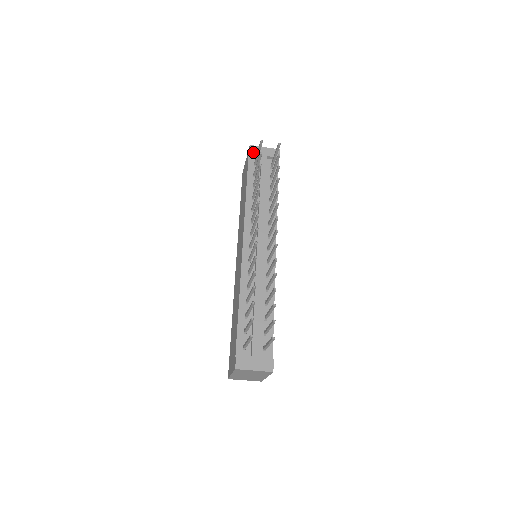
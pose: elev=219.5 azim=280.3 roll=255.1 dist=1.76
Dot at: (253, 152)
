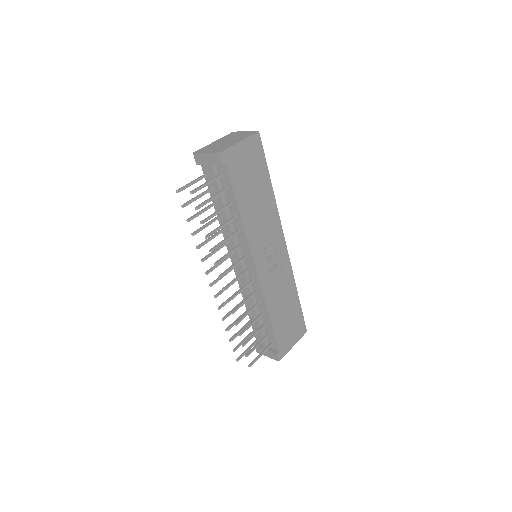
Dot at: (199, 163)
